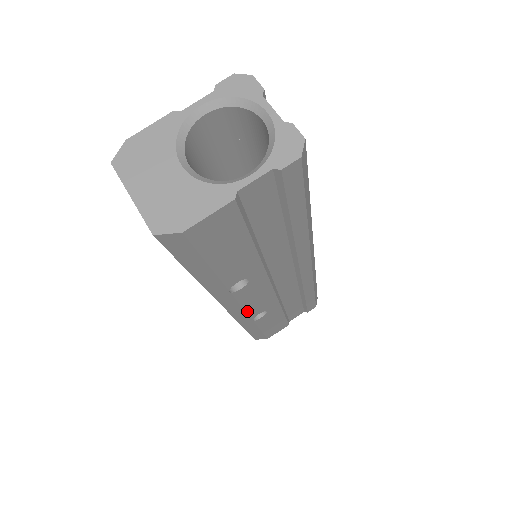
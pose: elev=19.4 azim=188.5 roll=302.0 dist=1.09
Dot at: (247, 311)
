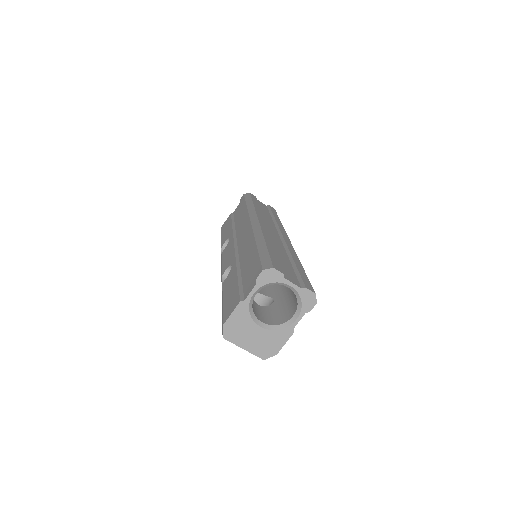
Dot at: occluded
